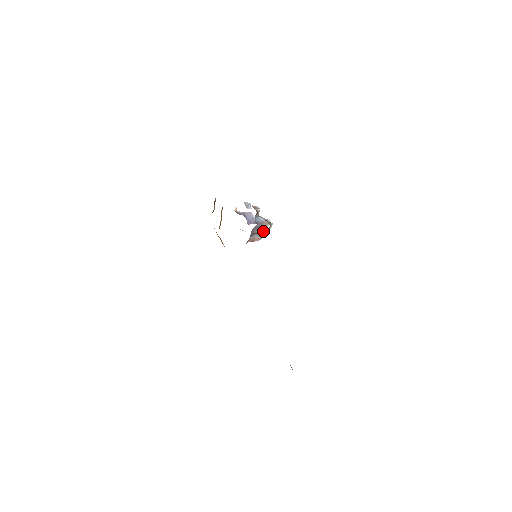
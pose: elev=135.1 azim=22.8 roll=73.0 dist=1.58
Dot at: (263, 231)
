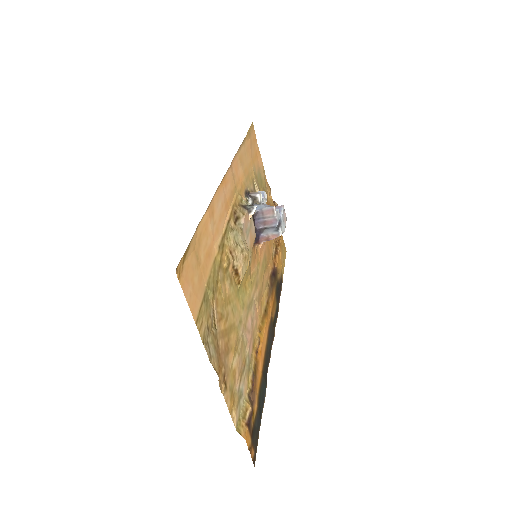
Dot at: (274, 223)
